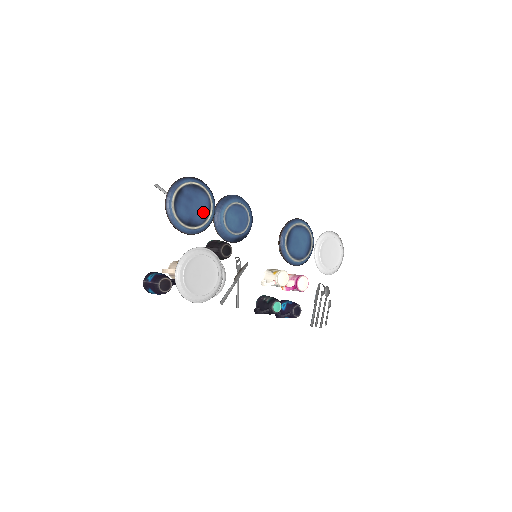
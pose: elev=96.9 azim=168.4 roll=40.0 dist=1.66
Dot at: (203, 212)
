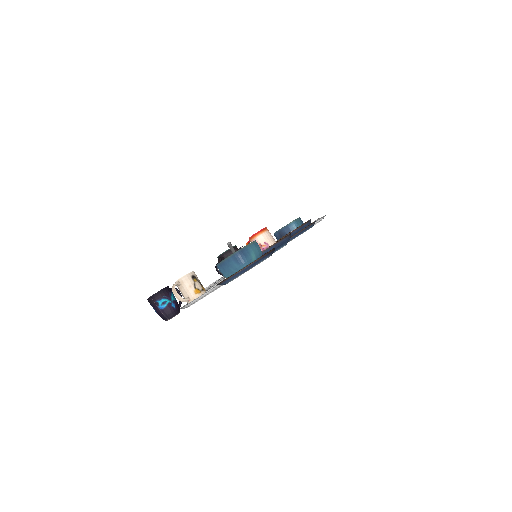
Dot at: occluded
